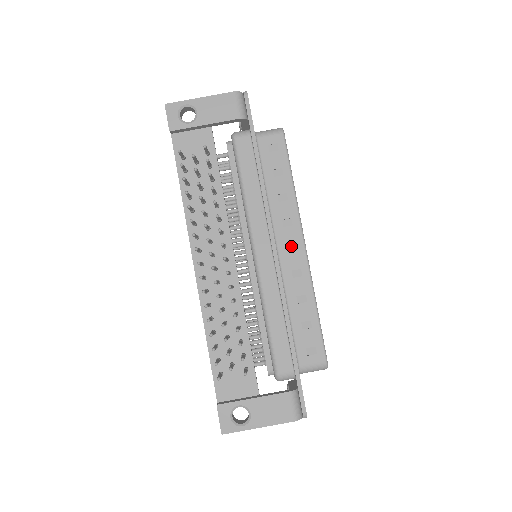
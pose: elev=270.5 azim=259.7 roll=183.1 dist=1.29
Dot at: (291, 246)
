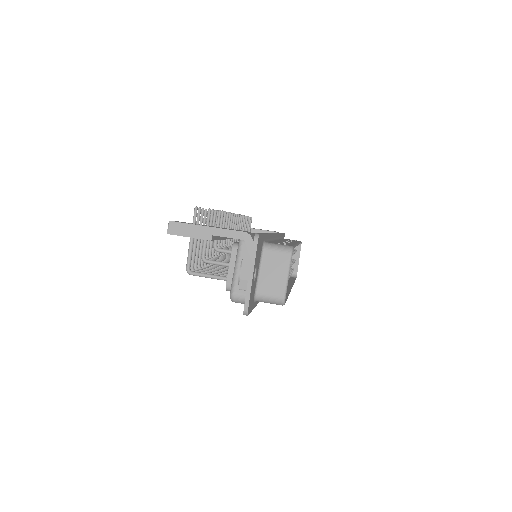
Dot at: occluded
